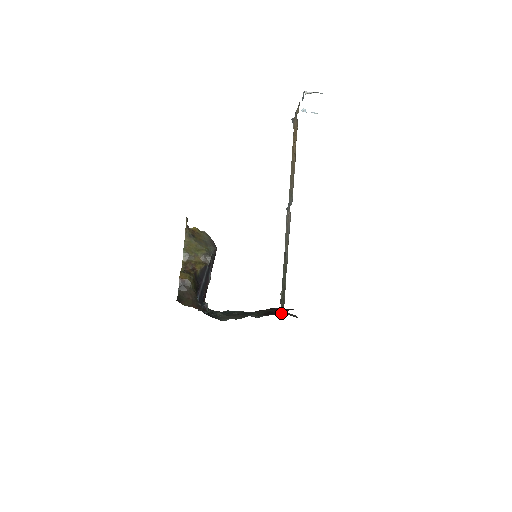
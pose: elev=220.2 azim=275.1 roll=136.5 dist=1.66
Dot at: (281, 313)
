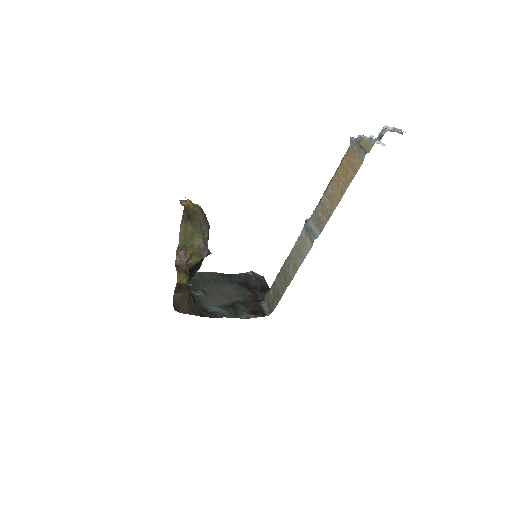
Dot at: (261, 298)
